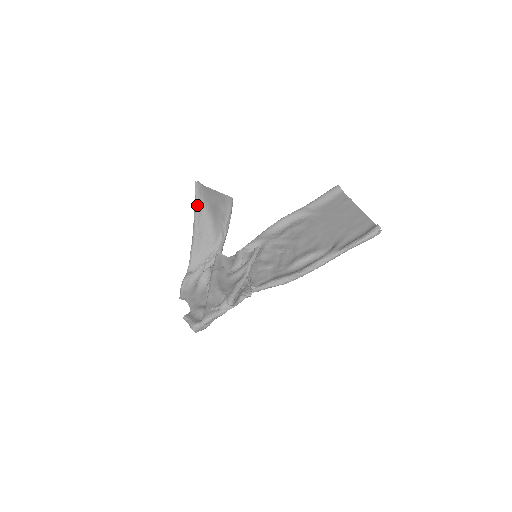
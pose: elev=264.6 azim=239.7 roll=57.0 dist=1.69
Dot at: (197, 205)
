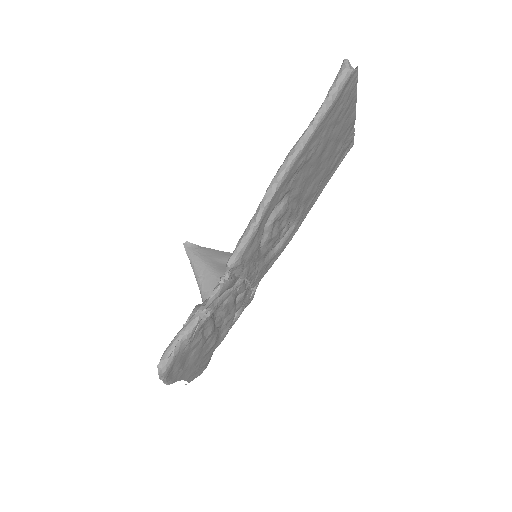
Dot at: (194, 267)
